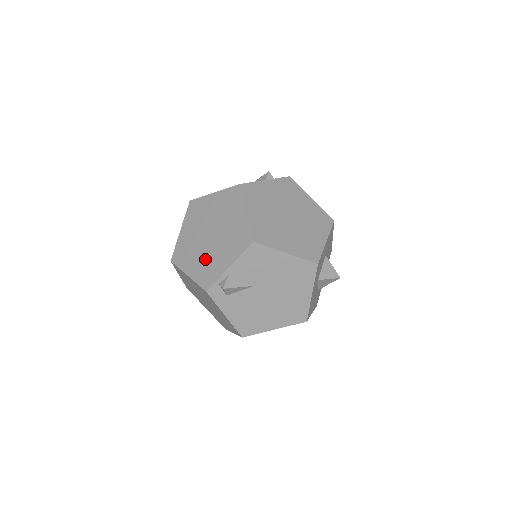
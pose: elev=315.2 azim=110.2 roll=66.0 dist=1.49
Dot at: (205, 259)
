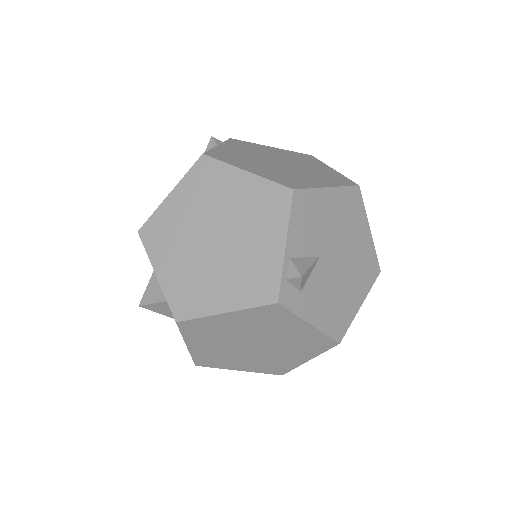
Dot at: (235, 270)
